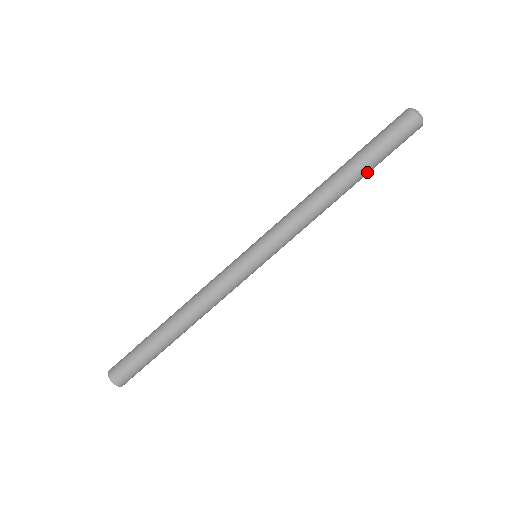
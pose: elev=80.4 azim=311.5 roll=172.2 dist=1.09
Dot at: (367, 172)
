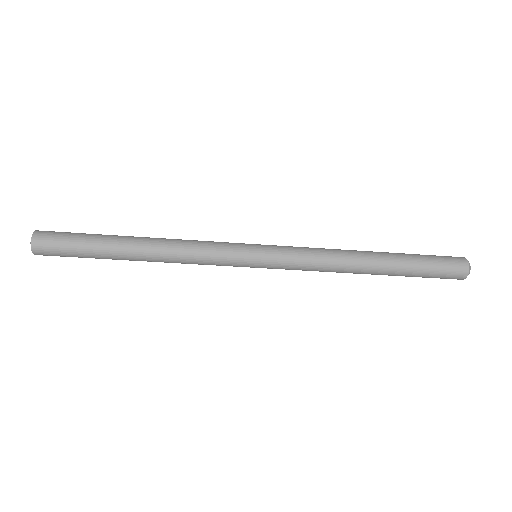
Dot at: occluded
